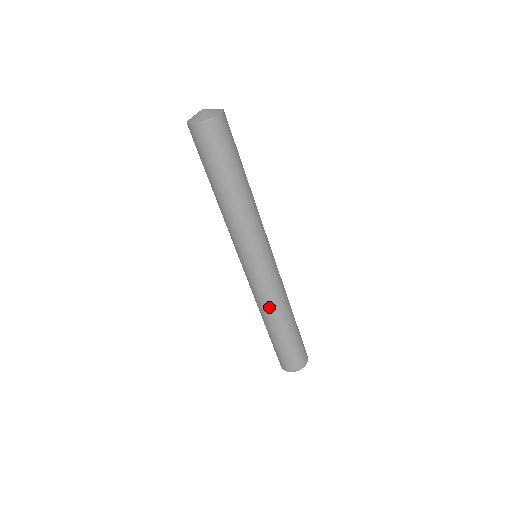
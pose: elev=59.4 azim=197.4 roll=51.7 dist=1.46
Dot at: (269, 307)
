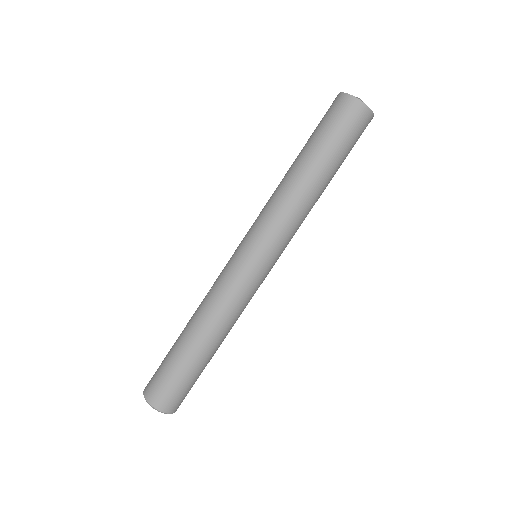
Dot at: (229, 319)
